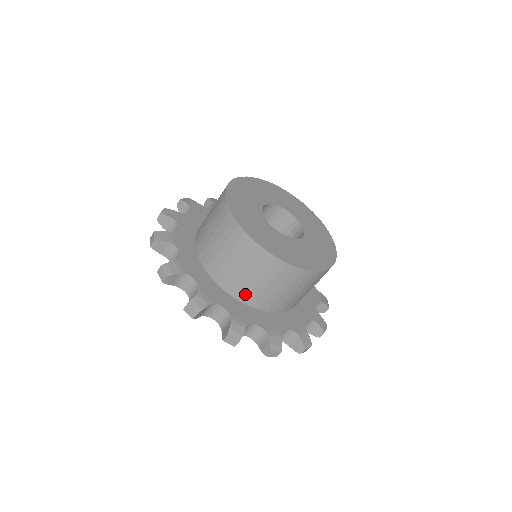
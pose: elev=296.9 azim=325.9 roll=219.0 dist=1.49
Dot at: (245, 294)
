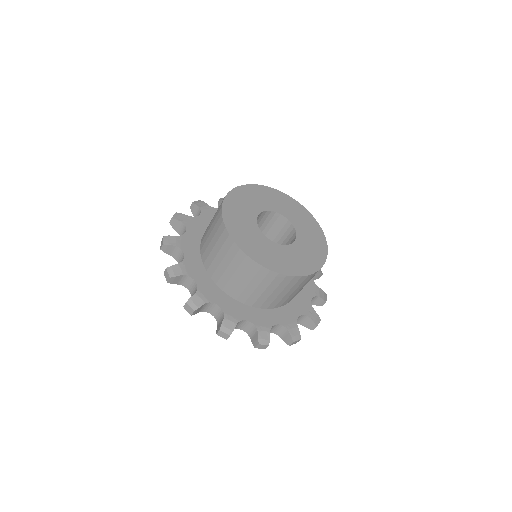
Dot at: (261, 303)
